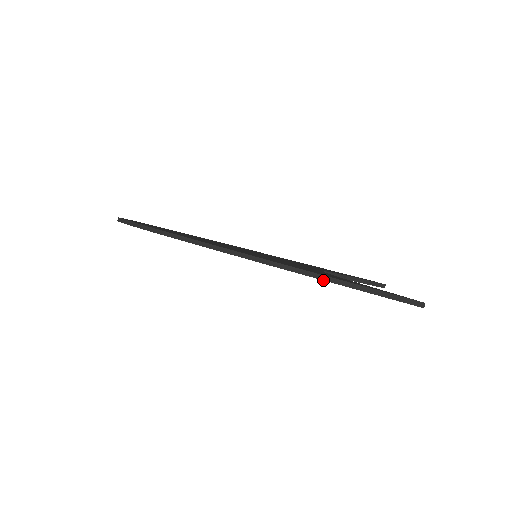
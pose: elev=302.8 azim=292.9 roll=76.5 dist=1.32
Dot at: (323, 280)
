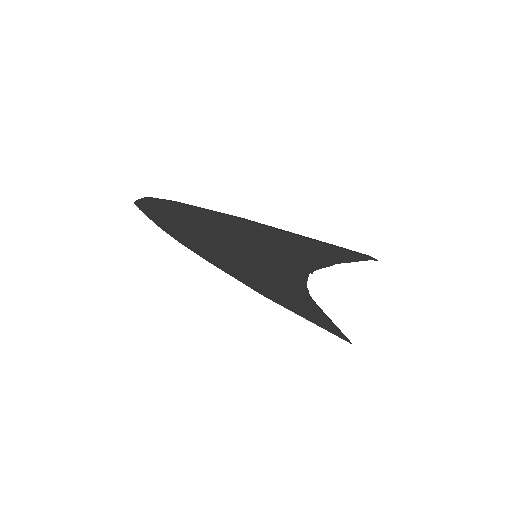
Dot at: (294, 312)
